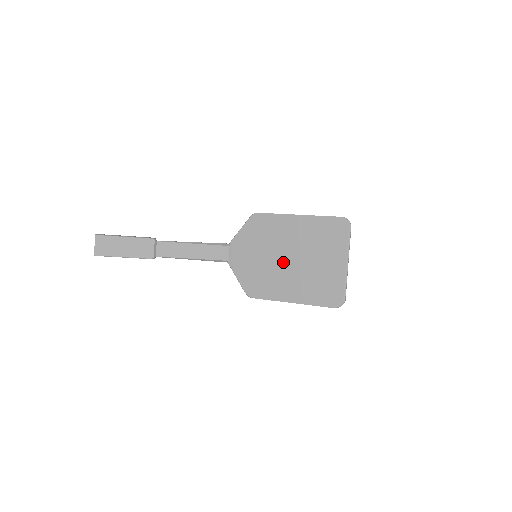
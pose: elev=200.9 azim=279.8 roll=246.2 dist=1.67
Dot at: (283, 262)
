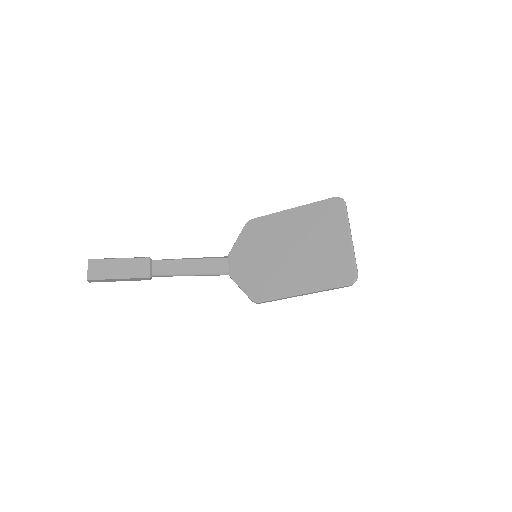
Dot at: (285, 256)
